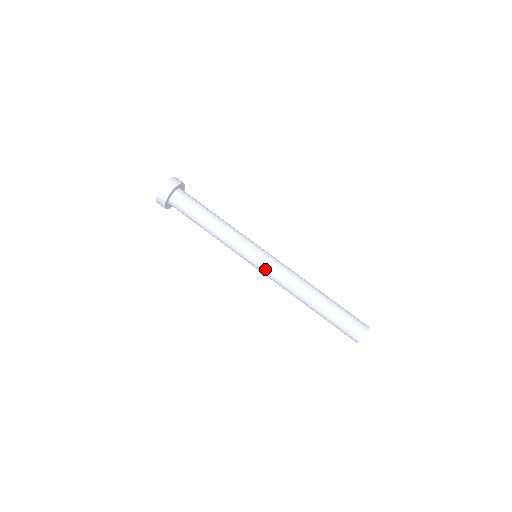
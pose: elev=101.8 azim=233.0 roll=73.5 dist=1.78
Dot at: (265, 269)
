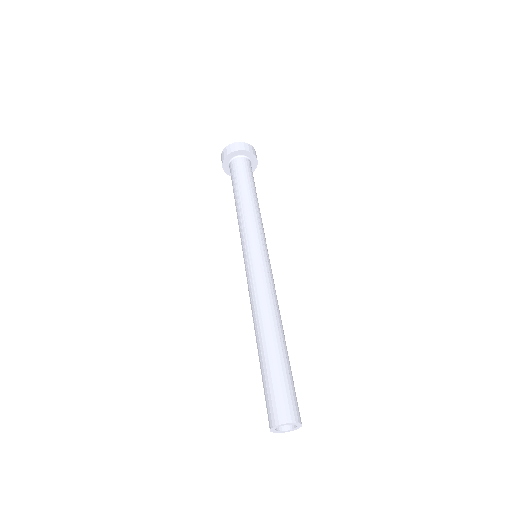
Dot at: (261, 265)
